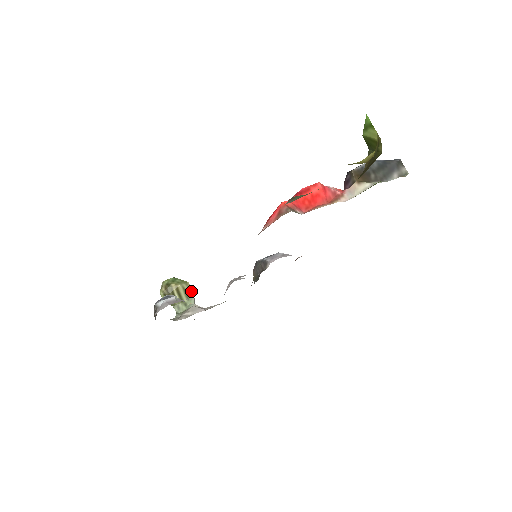
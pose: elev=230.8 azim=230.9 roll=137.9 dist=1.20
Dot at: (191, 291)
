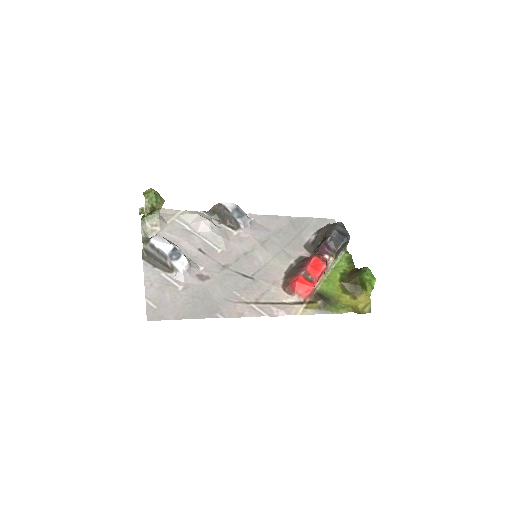
Dot at: occluded
